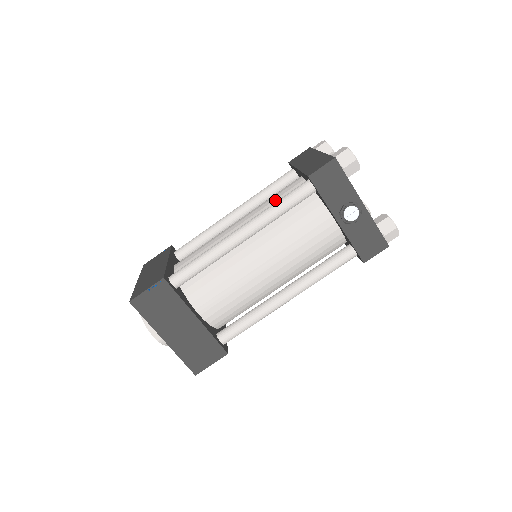
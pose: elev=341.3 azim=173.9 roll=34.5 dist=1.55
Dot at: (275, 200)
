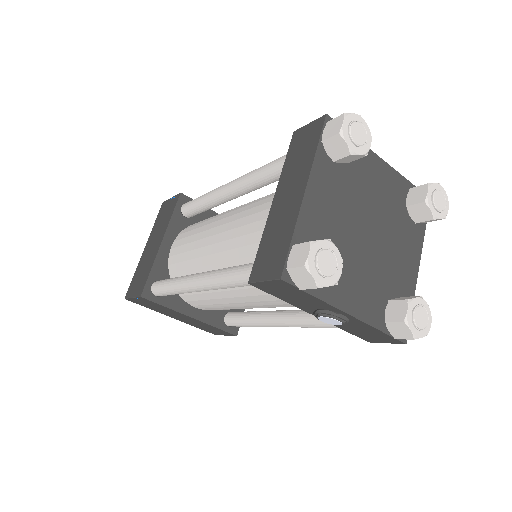
Dot at: (247, 236)
